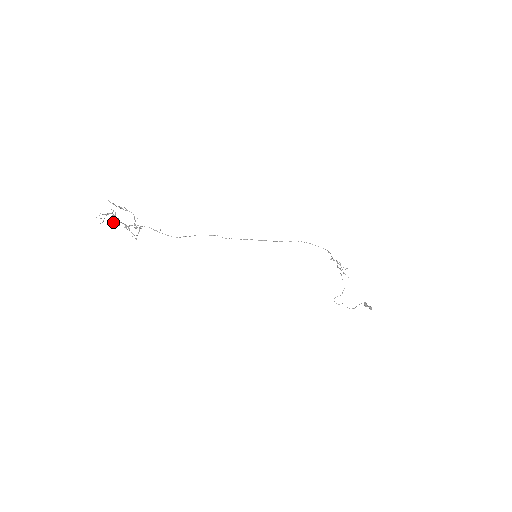
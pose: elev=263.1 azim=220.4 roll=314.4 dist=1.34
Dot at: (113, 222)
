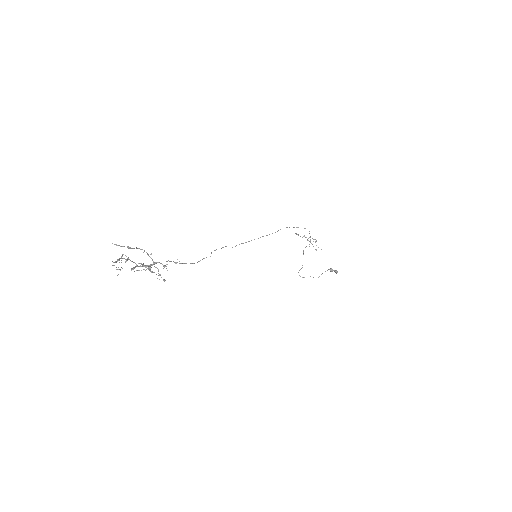
Dot at: (133, 269)
